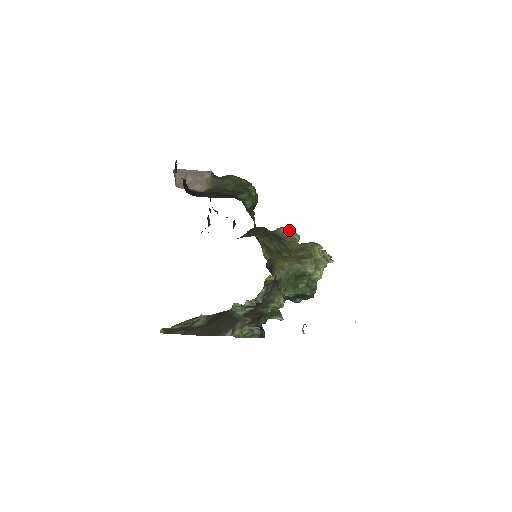
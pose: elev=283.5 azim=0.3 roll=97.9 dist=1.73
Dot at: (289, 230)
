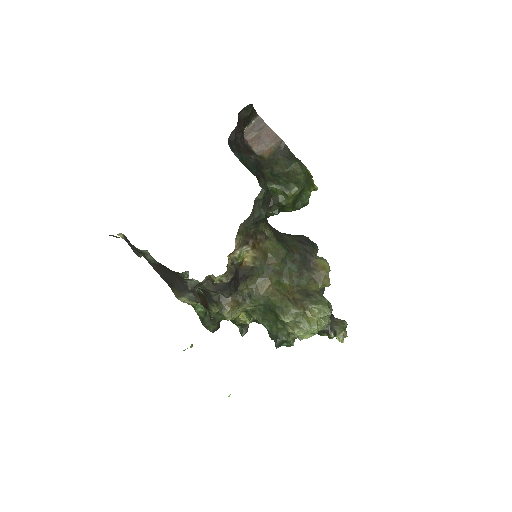
Dot at: (326, 268)
